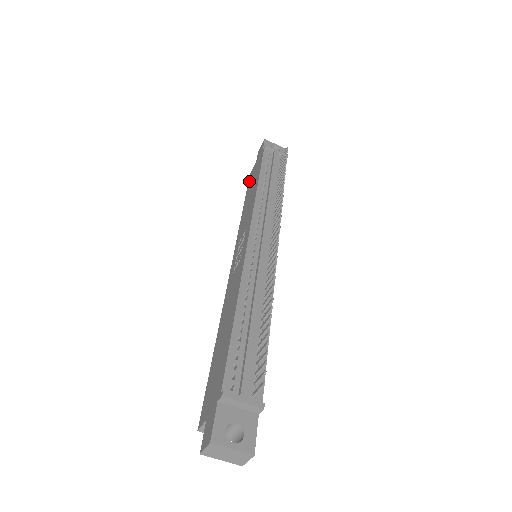
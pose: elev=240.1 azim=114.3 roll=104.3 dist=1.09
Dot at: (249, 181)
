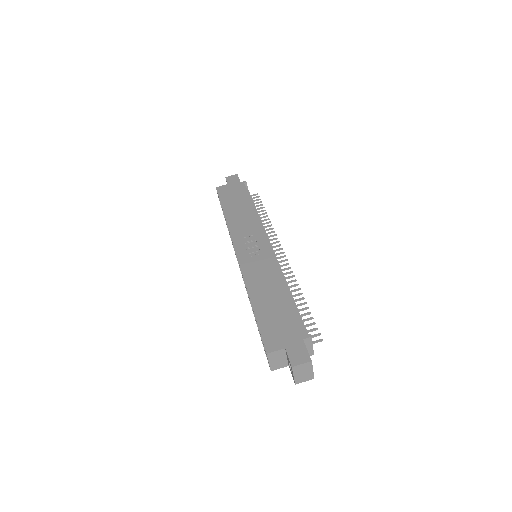
Dot at: (221, 194)
